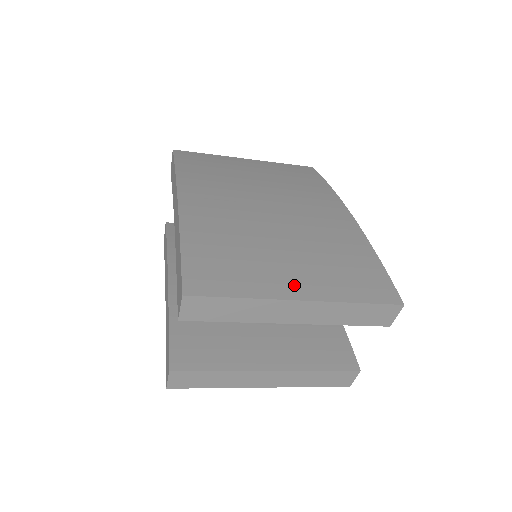
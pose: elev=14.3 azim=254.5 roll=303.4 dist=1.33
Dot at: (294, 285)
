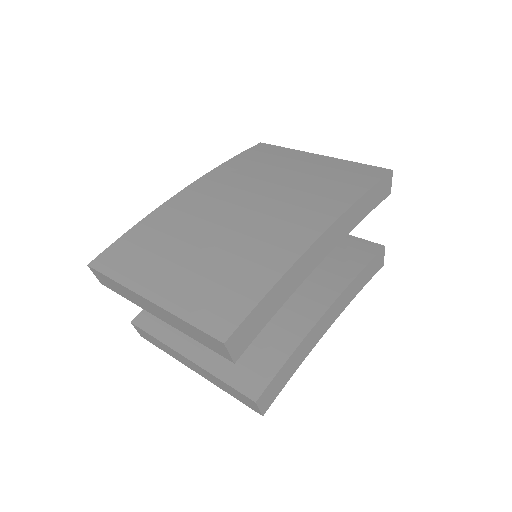
Dot at: (158, 285)
